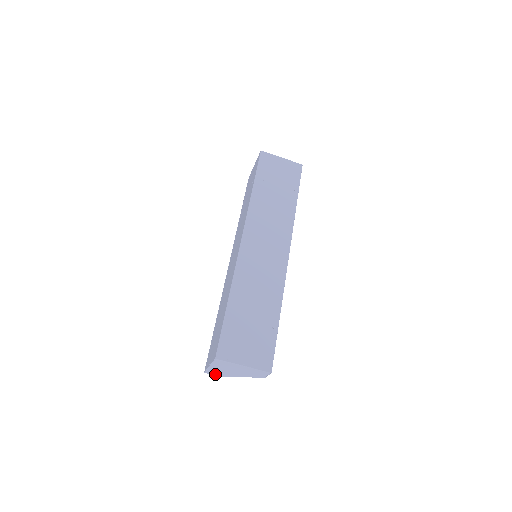
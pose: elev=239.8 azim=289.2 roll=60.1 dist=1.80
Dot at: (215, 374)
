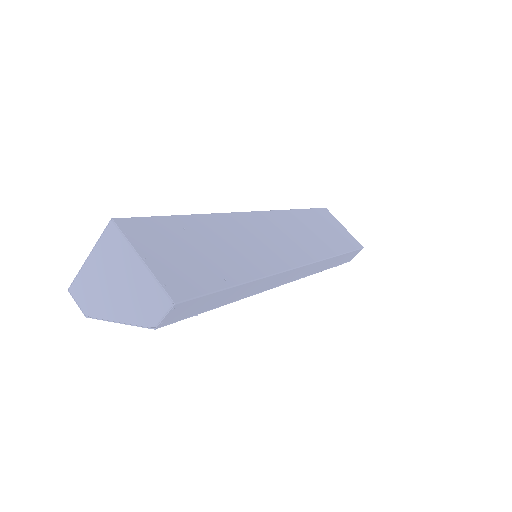
Dot at: (81, 299)
